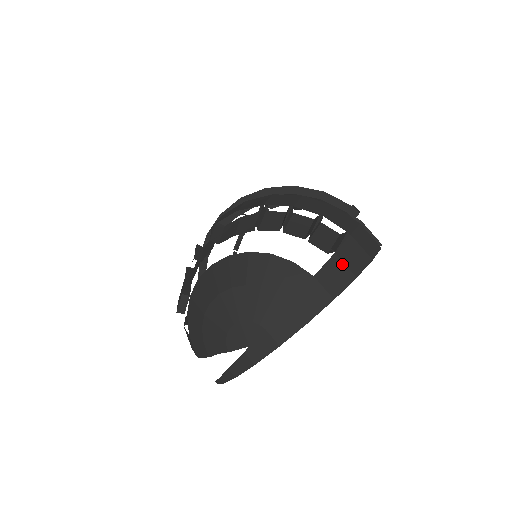
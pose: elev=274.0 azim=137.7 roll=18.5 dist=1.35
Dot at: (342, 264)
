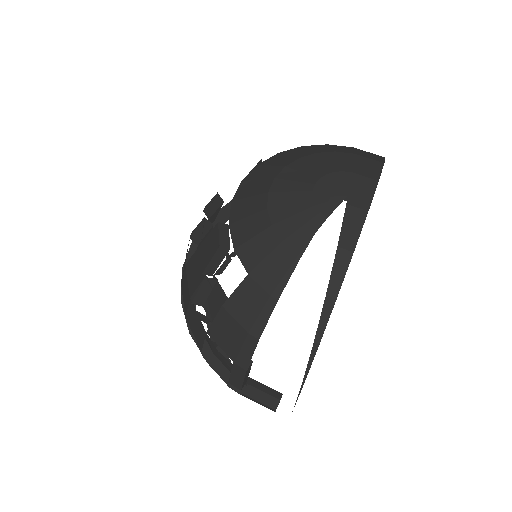
Dot at: occluded
